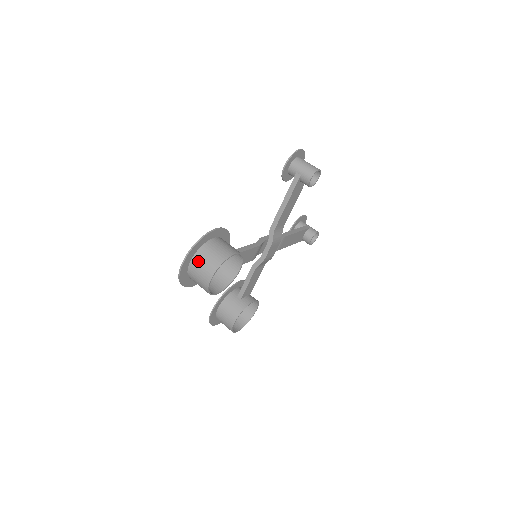
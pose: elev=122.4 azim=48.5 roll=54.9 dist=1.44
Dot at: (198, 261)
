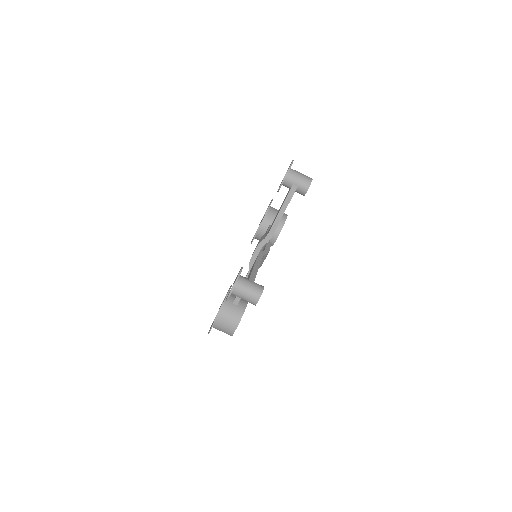
Dot at: occluded
